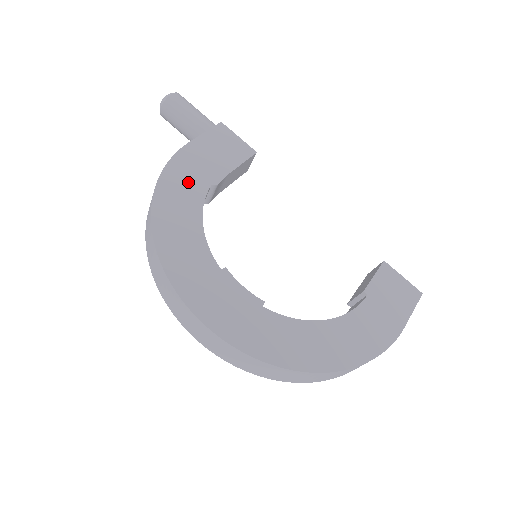
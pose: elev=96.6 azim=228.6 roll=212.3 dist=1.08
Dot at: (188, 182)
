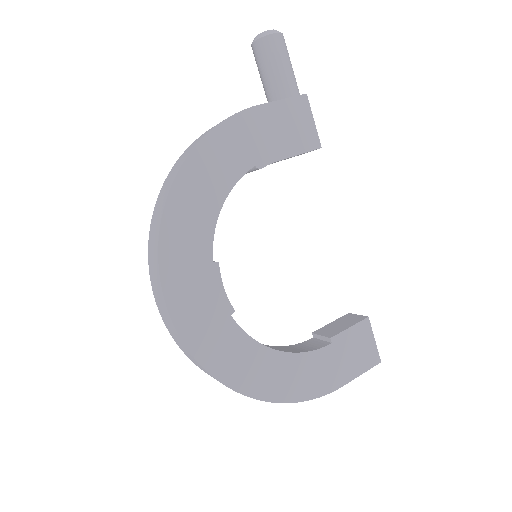
Dot at: (233, 153)
